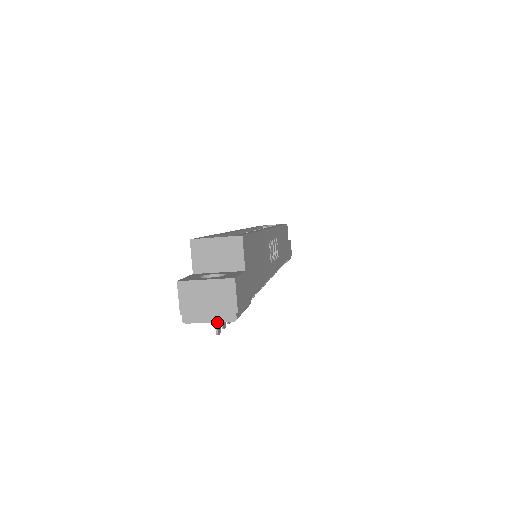
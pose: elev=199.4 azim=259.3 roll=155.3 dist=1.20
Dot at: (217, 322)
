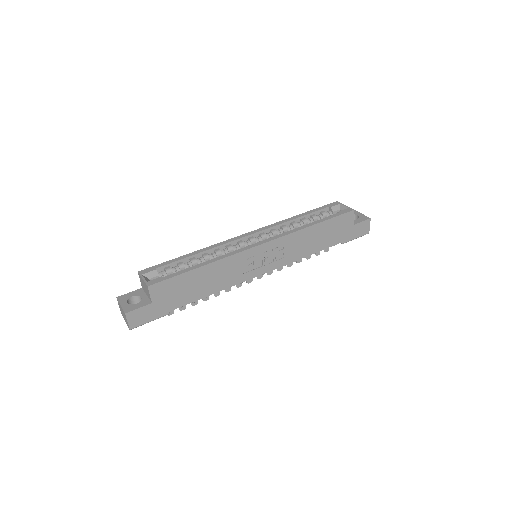
Dot at: (127, 325)
